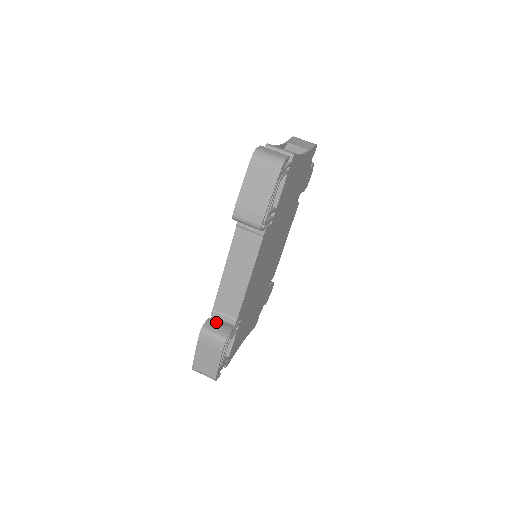
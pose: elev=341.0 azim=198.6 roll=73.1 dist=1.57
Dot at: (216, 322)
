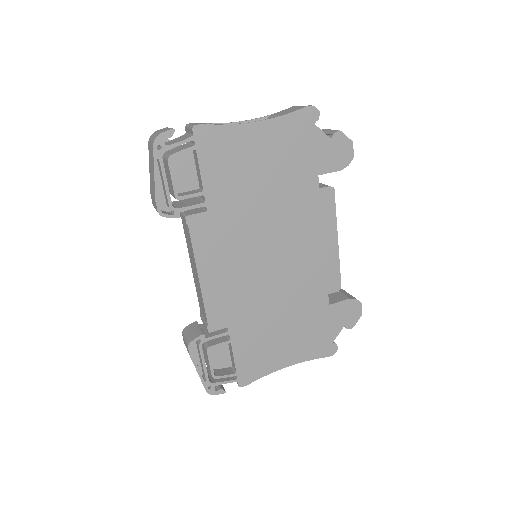
Dot at: (196, 326)
